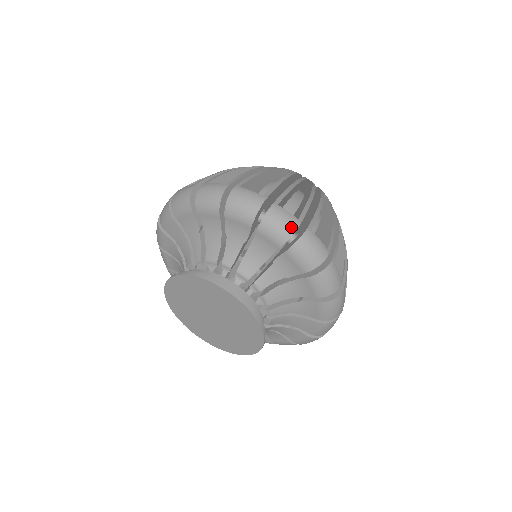
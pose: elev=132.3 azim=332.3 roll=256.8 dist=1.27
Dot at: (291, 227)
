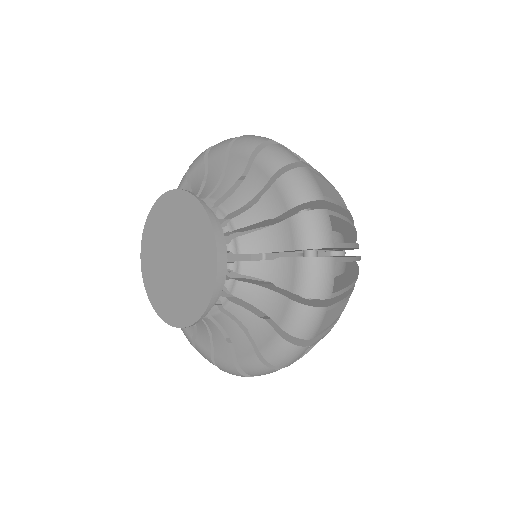
Dot at: (289, 159)
